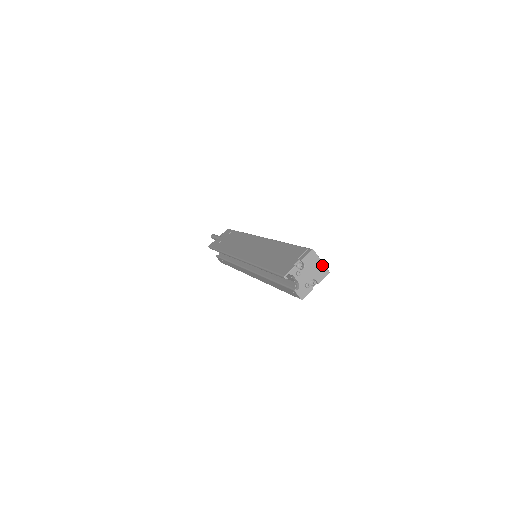
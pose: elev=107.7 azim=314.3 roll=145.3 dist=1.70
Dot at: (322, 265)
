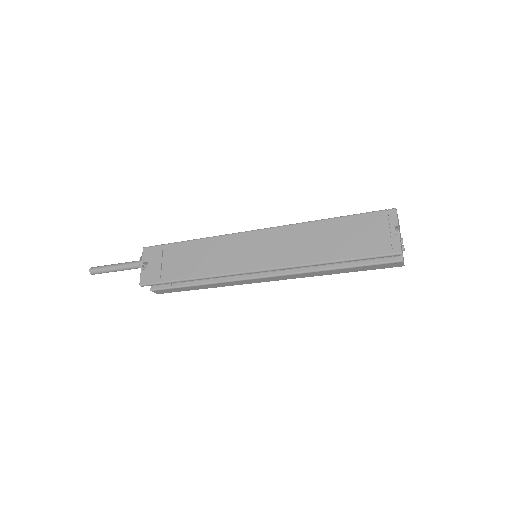
Dot at: (398, 219)
